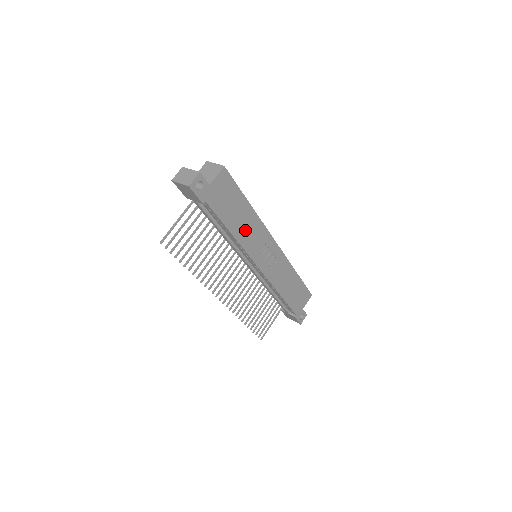
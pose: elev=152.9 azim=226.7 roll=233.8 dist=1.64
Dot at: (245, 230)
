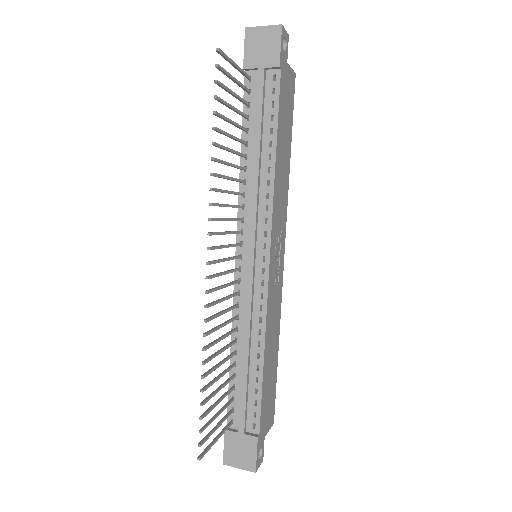
Dot at: (280, 176)
